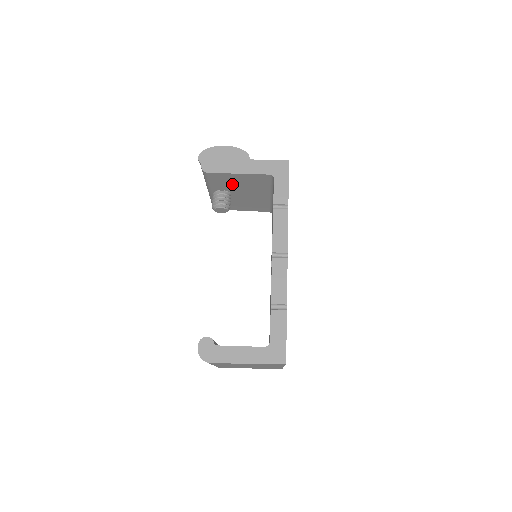
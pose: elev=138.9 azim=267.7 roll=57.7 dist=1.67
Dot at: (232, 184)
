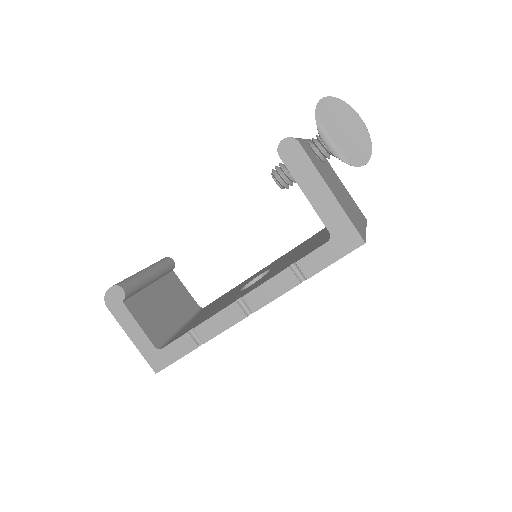
Dot at: occluded
